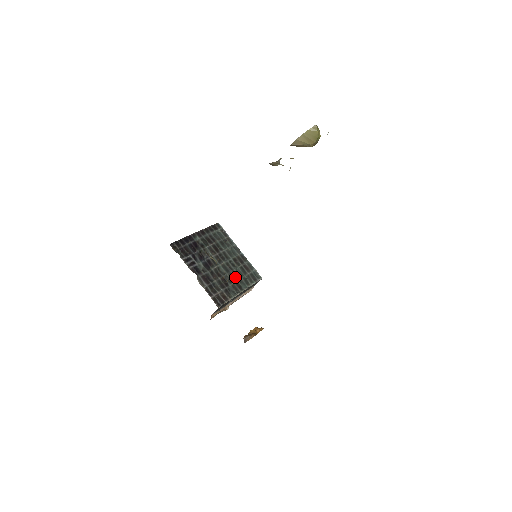
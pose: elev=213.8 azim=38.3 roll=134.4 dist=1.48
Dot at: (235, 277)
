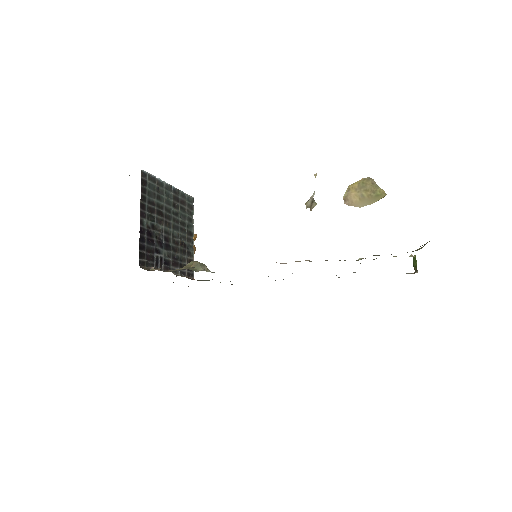
Dot at: (184, 227)
